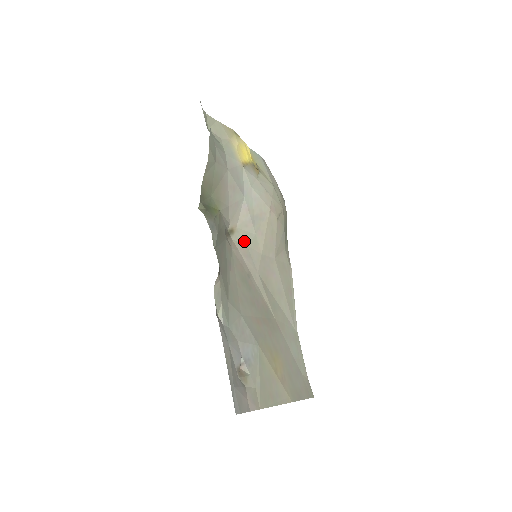
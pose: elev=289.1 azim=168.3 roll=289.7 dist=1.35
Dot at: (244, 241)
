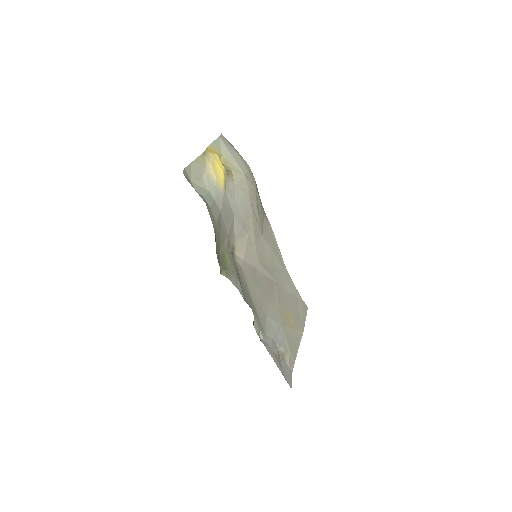
Dot at: (243, 247)
